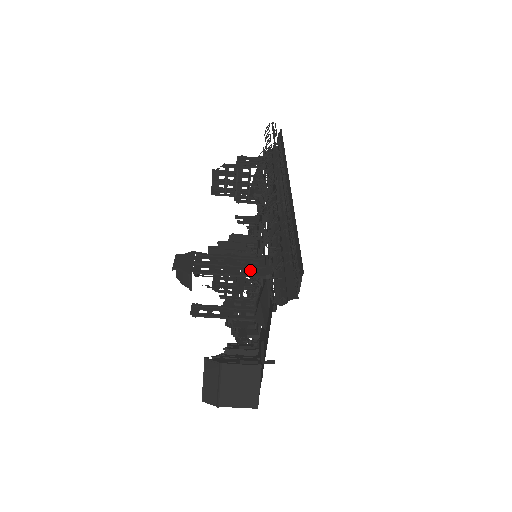
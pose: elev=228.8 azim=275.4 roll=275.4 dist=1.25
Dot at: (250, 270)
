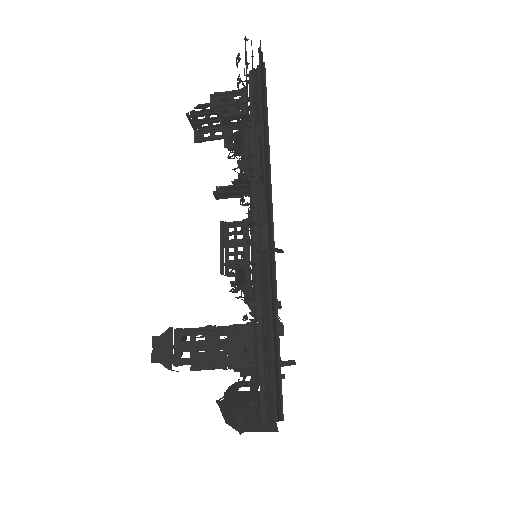
Dot at: (235, 350)
